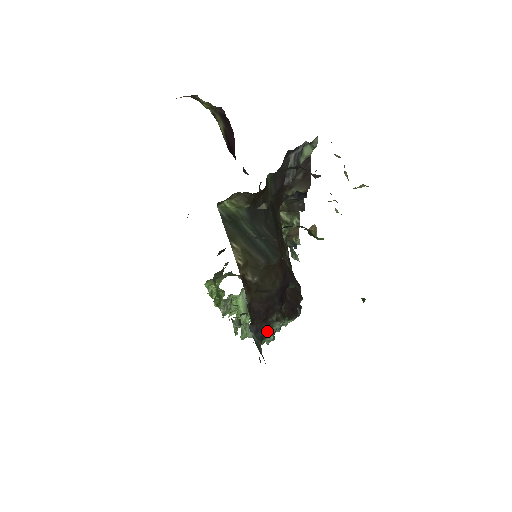
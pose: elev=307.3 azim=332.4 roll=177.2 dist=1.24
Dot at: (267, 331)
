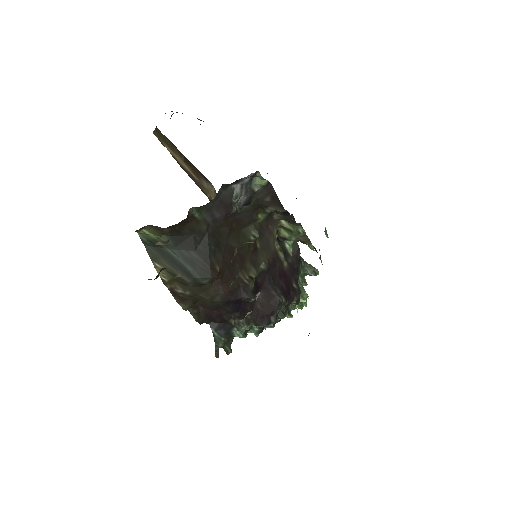
Dot at: (233, 330)
